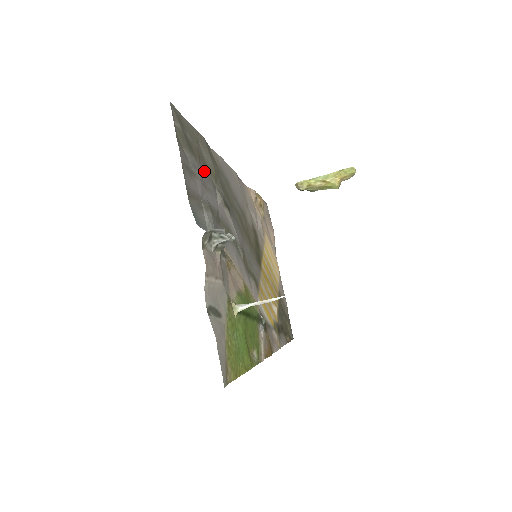
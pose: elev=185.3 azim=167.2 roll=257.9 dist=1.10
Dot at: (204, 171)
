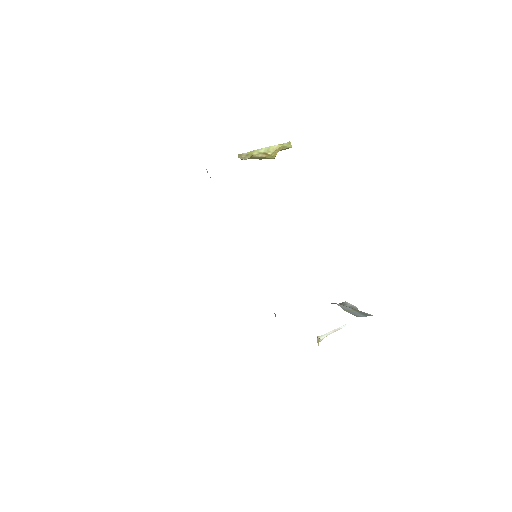
Dot at: occluded
